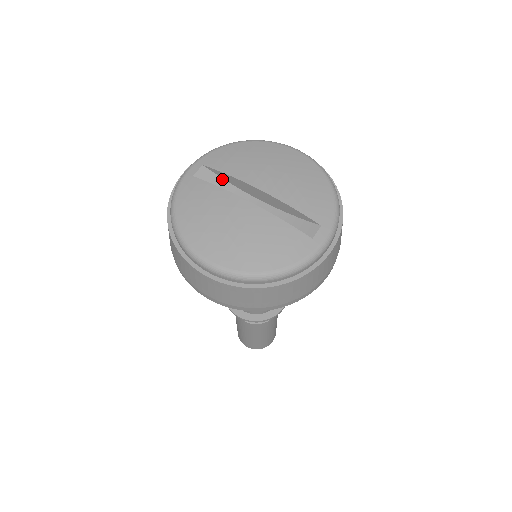
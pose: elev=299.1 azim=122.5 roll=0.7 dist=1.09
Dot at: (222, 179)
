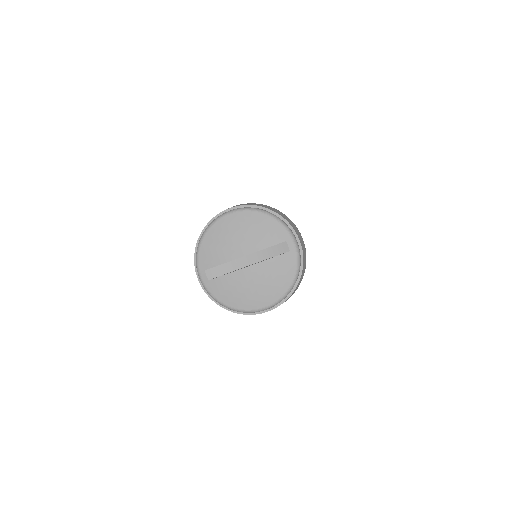
Dot at: (220, 266)
